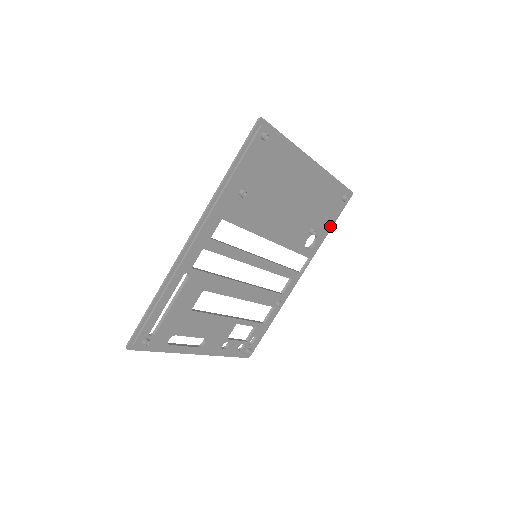
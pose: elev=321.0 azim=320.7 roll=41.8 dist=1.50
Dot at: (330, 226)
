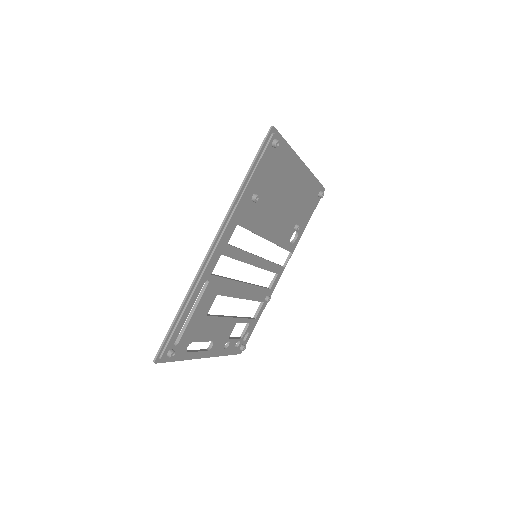
Dot at: (308, 221)
